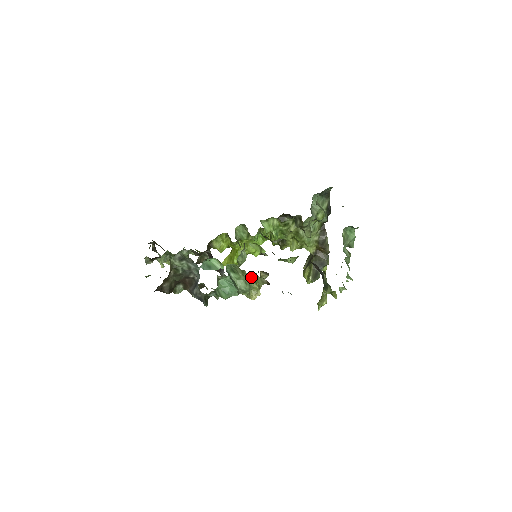
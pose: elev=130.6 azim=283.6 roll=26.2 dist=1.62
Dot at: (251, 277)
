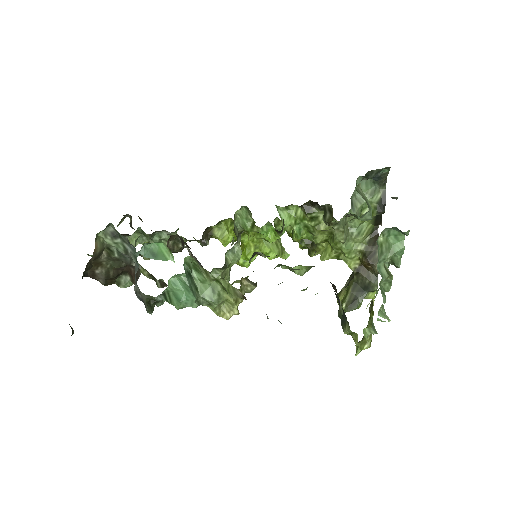
Dot at: (221, 283)
